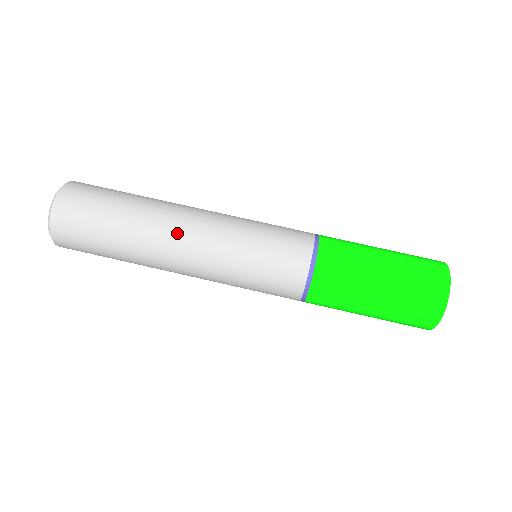
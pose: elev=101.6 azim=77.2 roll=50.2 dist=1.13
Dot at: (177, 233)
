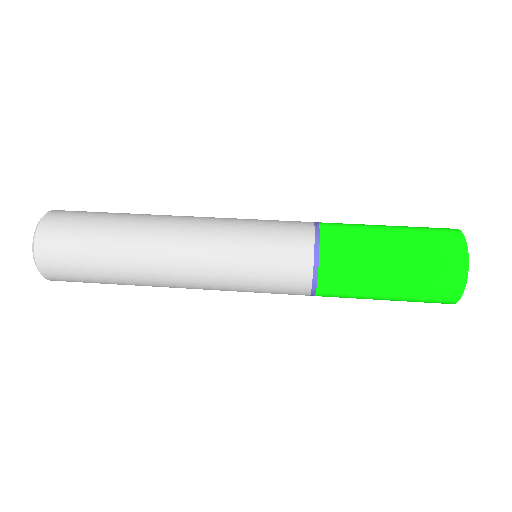
Dot at: (173, 223)
